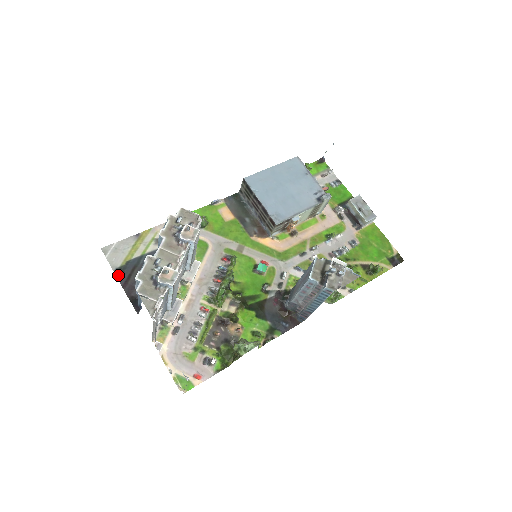
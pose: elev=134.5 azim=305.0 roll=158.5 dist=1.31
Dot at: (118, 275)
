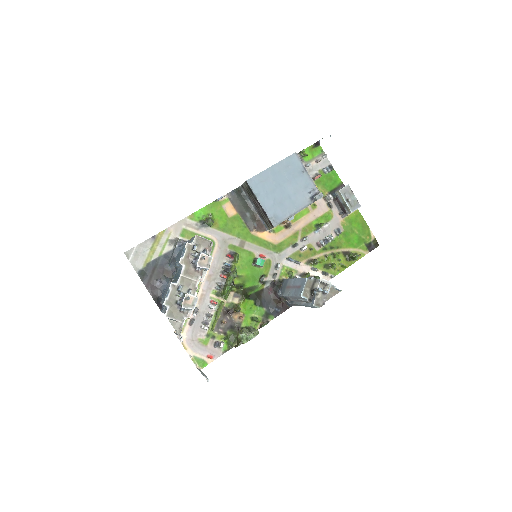
Dot at: (141, 277)
